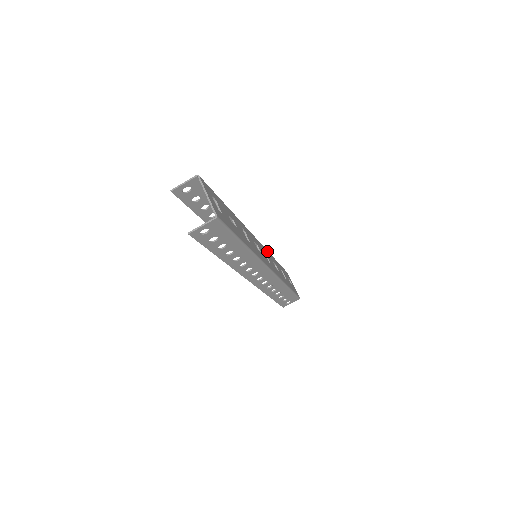
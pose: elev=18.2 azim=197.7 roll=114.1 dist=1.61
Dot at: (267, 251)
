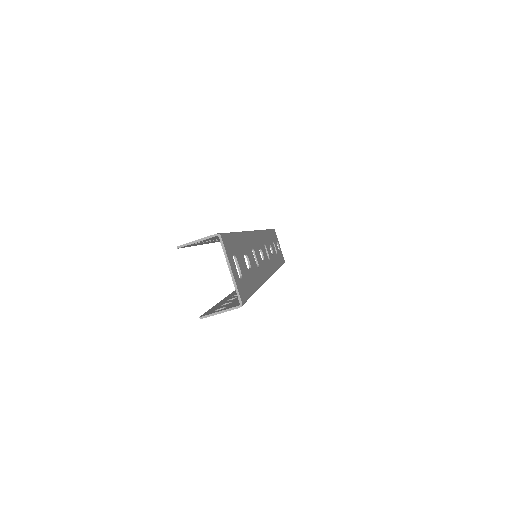
Dot at: (264, 233)
